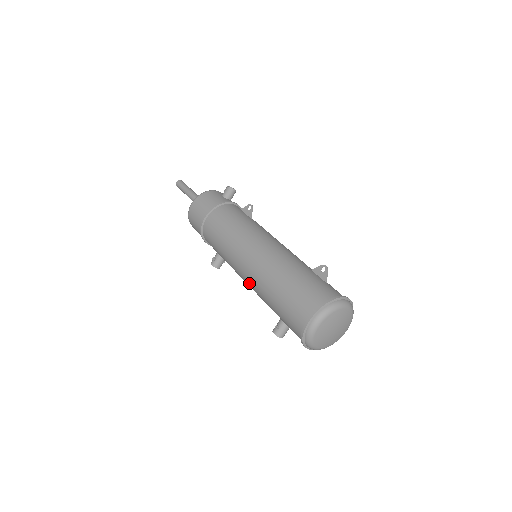
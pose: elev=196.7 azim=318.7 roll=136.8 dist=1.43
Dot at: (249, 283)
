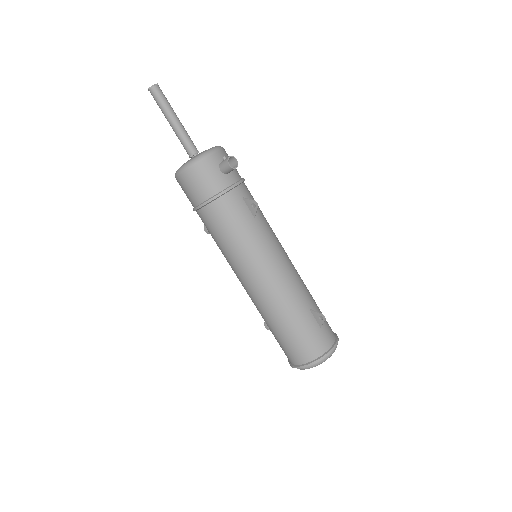
Dot at: occluded
